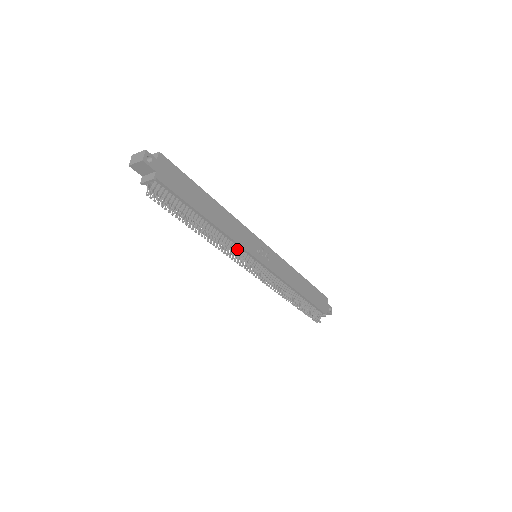
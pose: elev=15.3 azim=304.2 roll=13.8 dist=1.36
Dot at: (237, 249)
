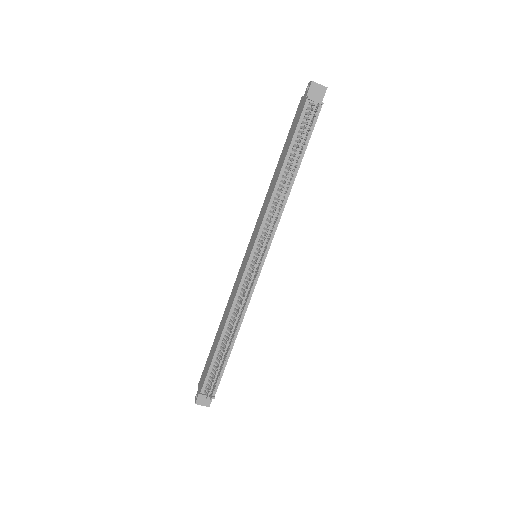
Dot at: (273, 225)
